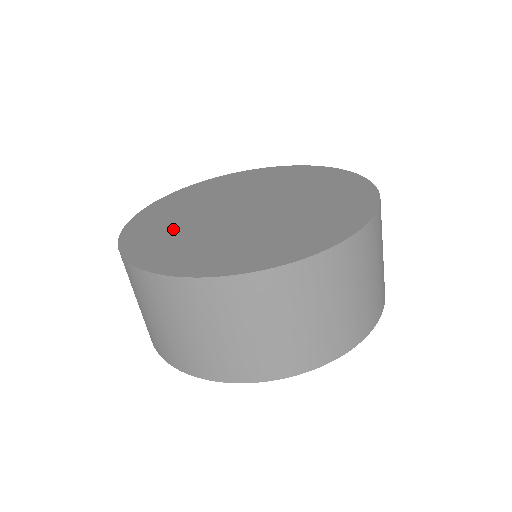
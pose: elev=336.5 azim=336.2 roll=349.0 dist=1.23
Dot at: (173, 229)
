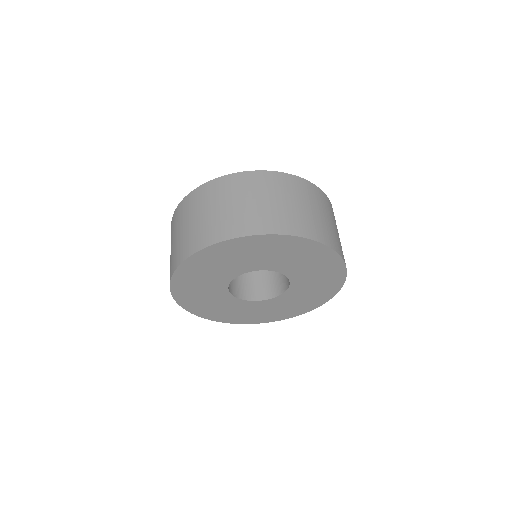
Dot at: occluded
